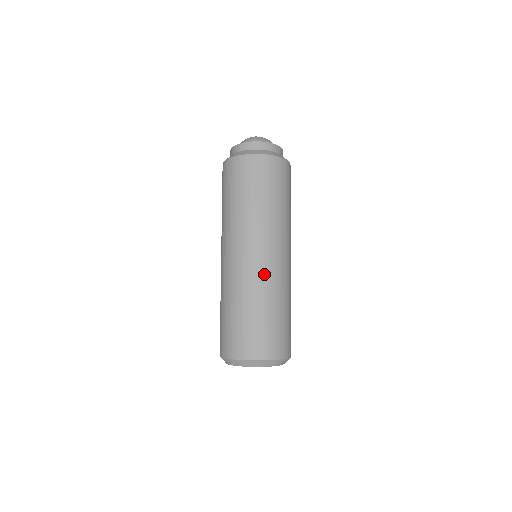
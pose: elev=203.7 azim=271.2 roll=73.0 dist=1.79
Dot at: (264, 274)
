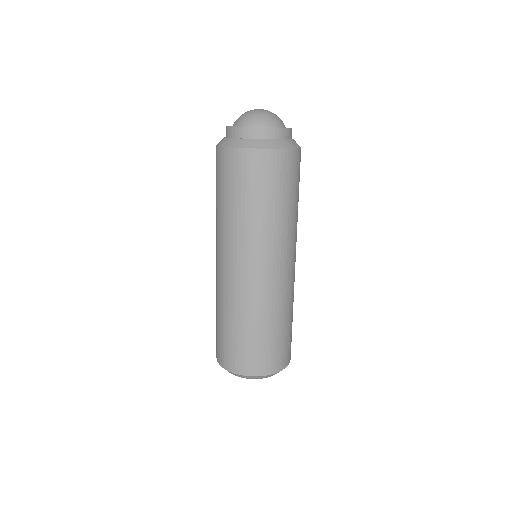
Dot at: (265, 292)
